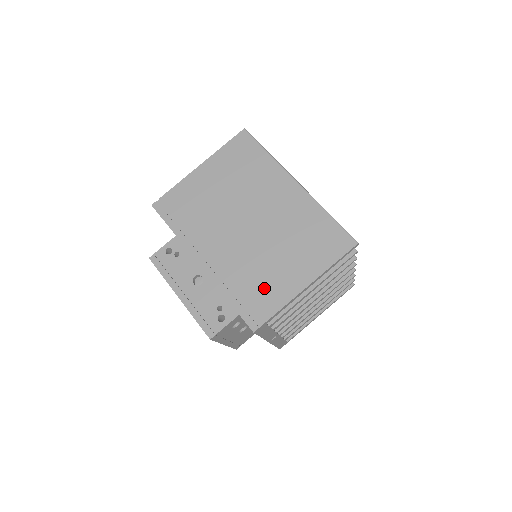
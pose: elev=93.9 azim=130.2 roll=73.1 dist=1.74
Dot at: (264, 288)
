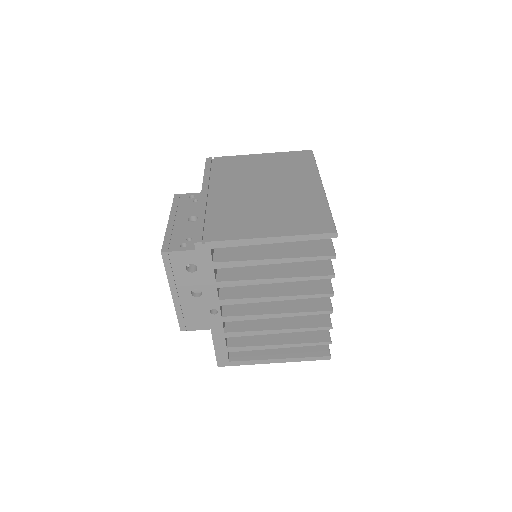
Dot at: (232, 224)
